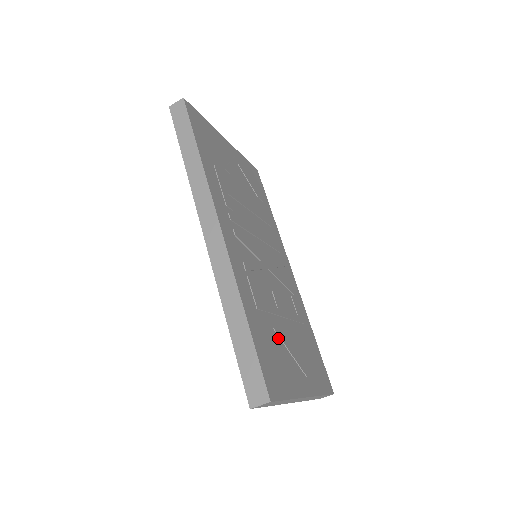
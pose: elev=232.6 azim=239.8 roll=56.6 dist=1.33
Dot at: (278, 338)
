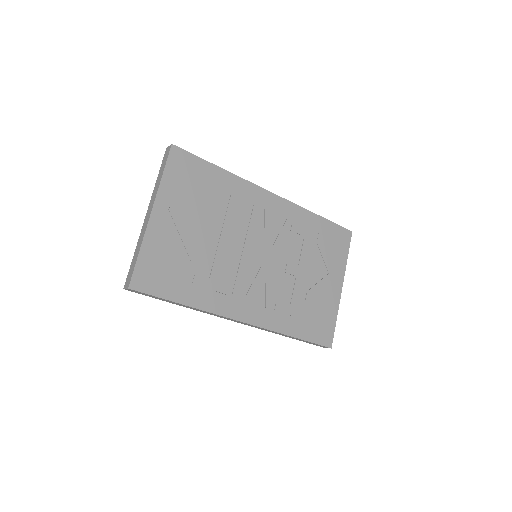
Dot at: (310, 299)
